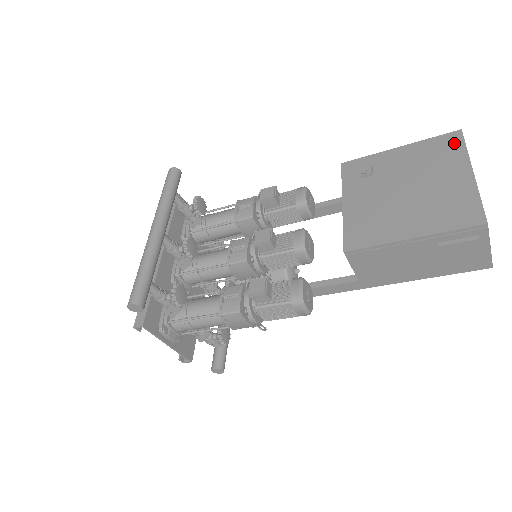
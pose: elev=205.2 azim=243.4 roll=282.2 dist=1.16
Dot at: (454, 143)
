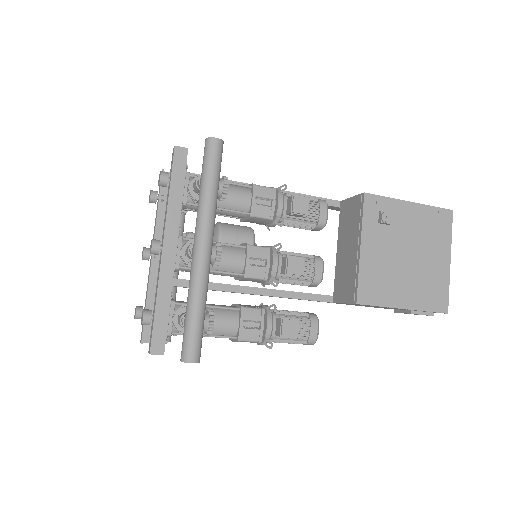
Dot at: (446, 223)
